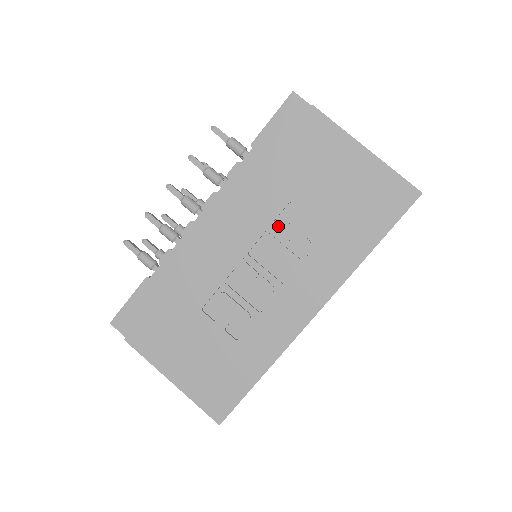
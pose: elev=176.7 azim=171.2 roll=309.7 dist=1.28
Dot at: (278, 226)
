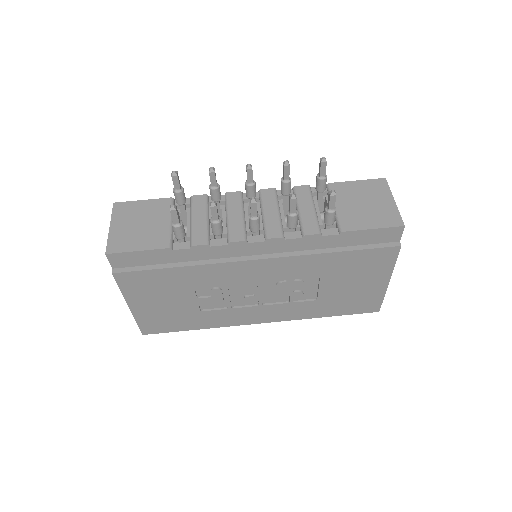
Dot at: (297, 282)
